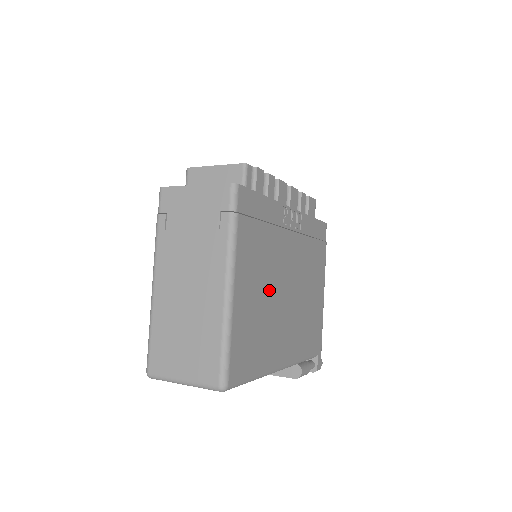
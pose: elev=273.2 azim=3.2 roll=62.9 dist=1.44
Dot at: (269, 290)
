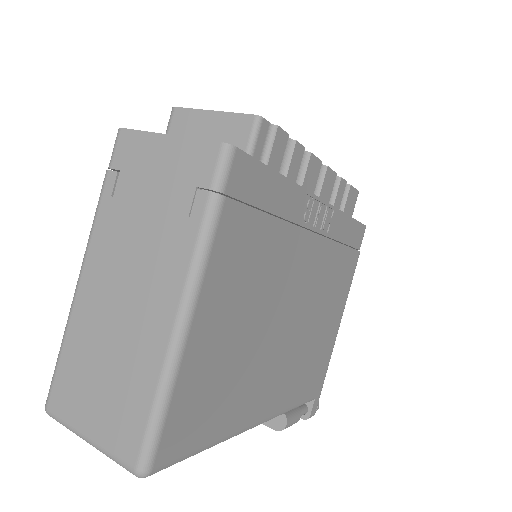
Dot at: (258, 318)
